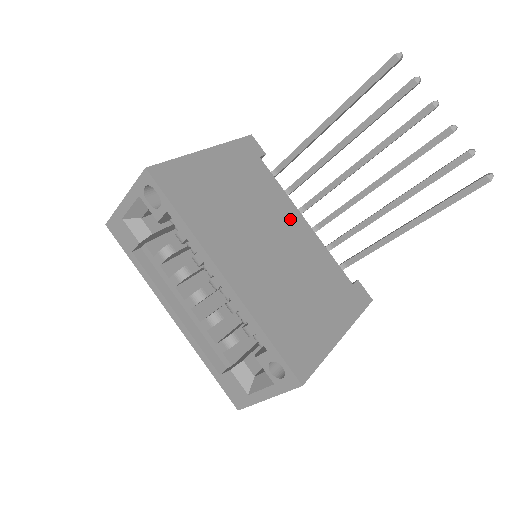
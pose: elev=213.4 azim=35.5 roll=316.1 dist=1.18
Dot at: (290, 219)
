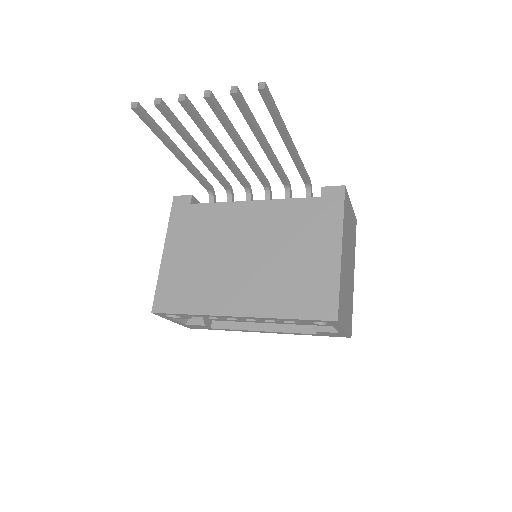
Dot at: (242, 217)
